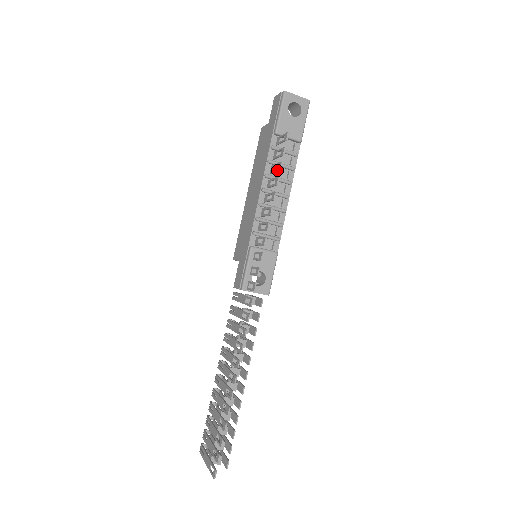
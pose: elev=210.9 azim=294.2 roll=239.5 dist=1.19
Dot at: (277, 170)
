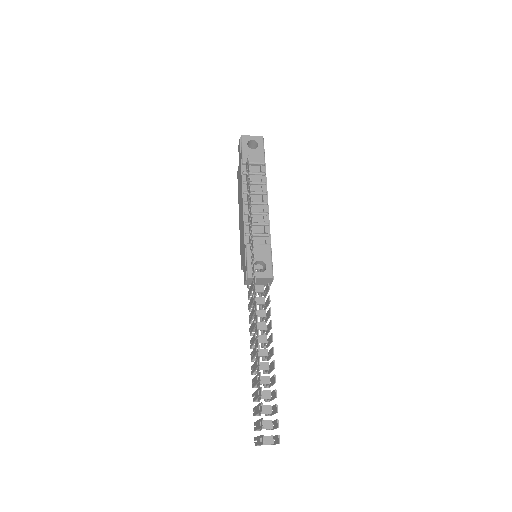
Dot at: (249, 182)
